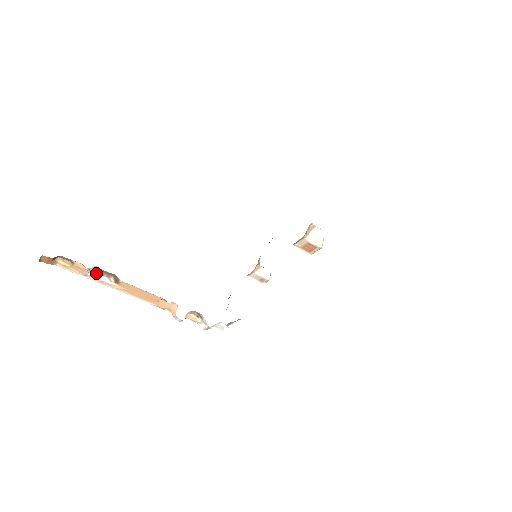
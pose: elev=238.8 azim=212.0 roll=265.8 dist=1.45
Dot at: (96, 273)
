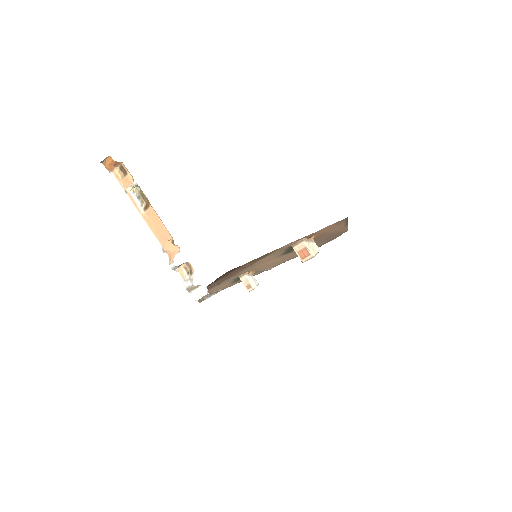
Dot at: (135, 195)
